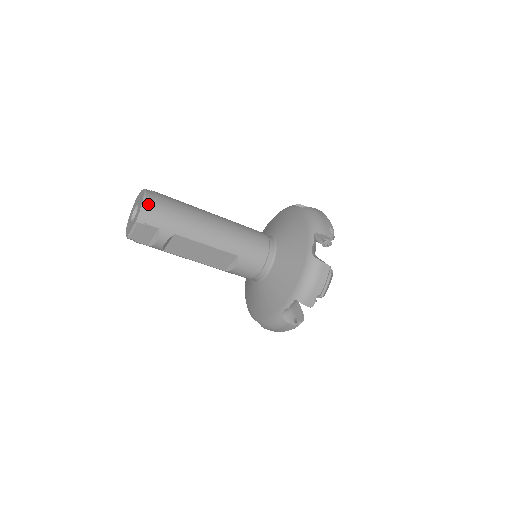
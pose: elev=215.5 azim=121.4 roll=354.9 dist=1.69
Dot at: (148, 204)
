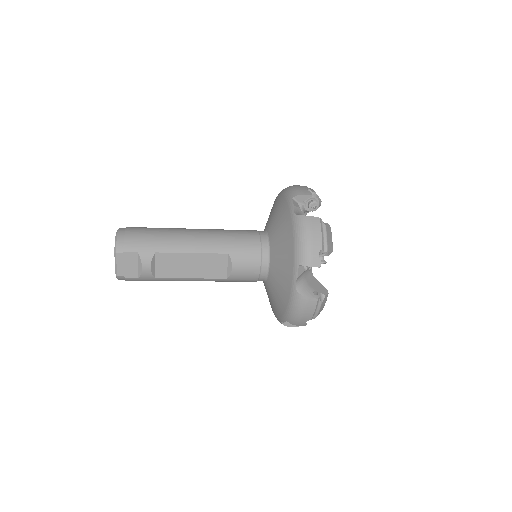
Dot at: (121, 235)
